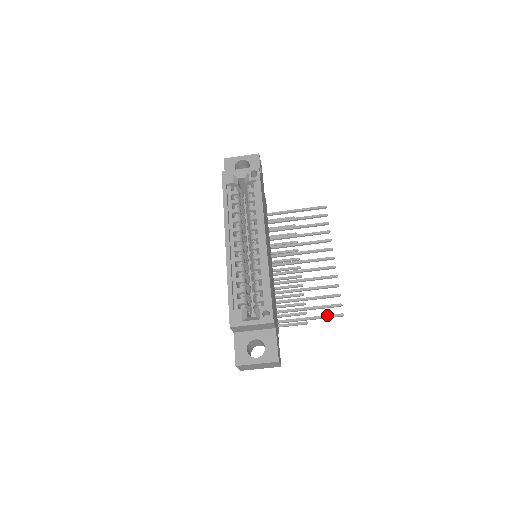
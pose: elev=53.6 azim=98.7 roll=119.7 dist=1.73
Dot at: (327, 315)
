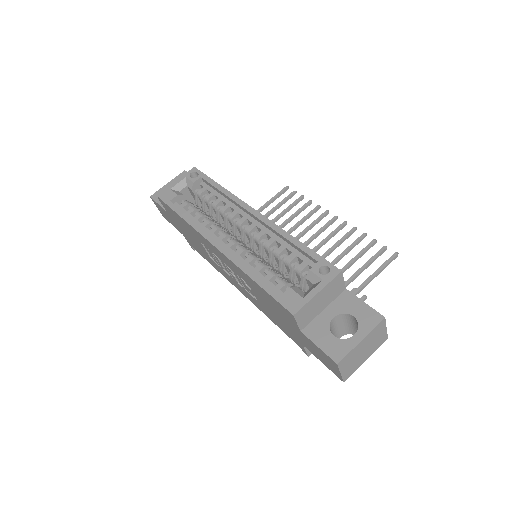
Dot at: (381, 265)
